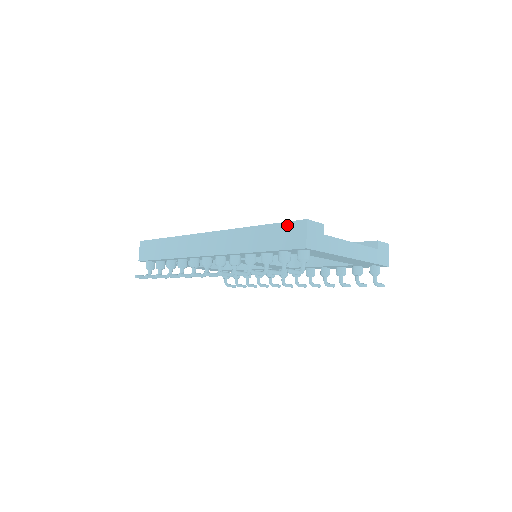
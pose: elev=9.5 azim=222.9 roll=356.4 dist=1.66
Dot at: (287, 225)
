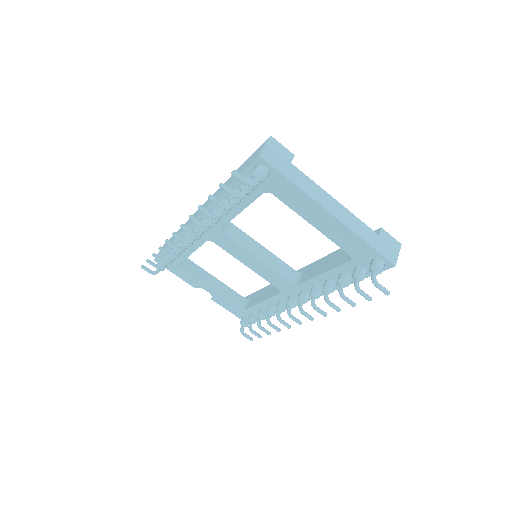
Dot at: (255, 151)
